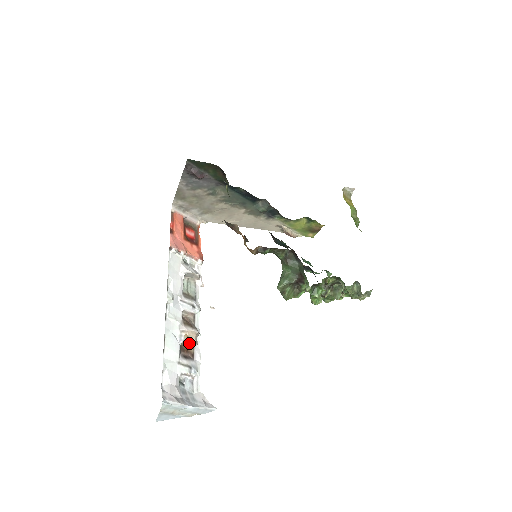
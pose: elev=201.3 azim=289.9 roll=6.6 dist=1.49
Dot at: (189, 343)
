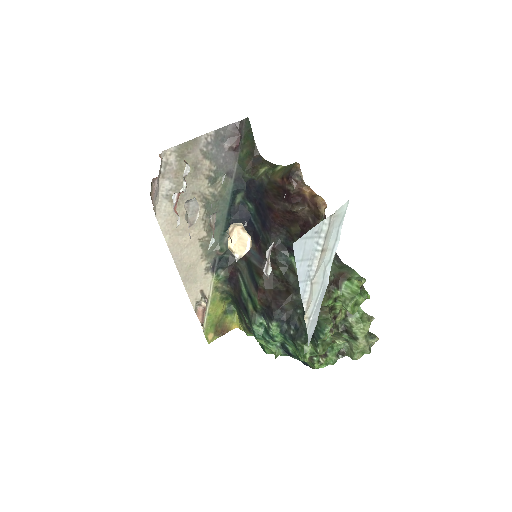
Dot at: occluded
